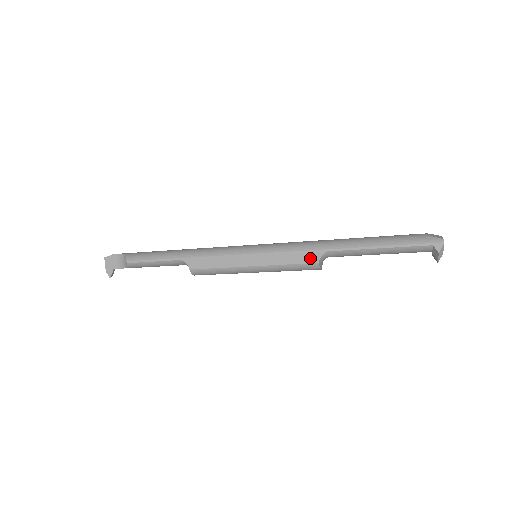
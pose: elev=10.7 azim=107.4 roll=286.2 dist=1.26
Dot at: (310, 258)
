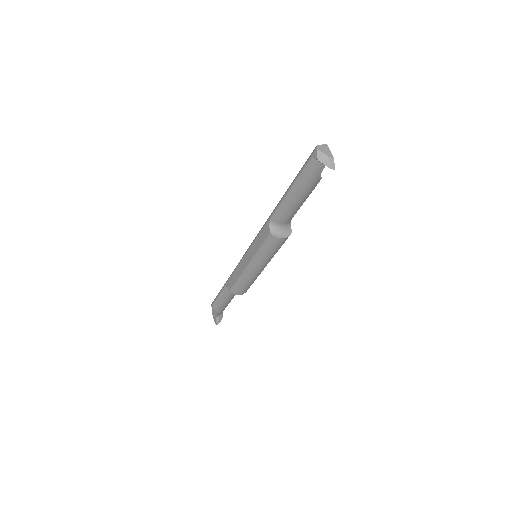
Dot at: (266, 233)
